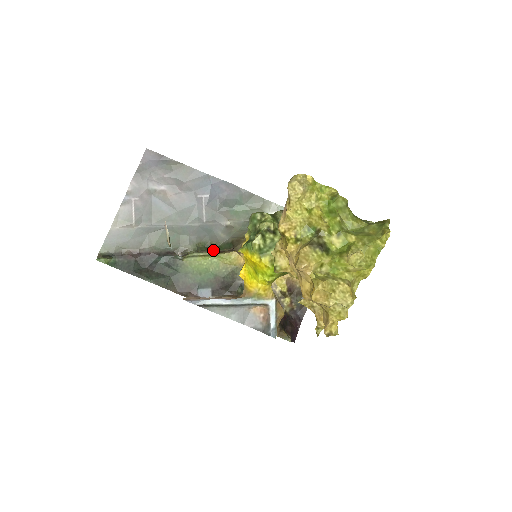
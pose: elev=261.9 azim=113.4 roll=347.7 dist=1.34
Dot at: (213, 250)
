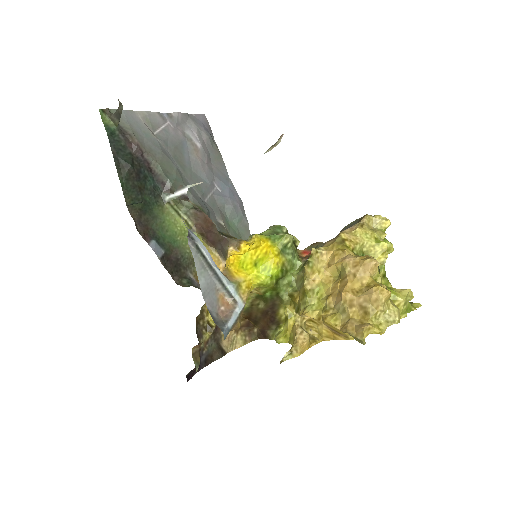
Dot at: occluded
